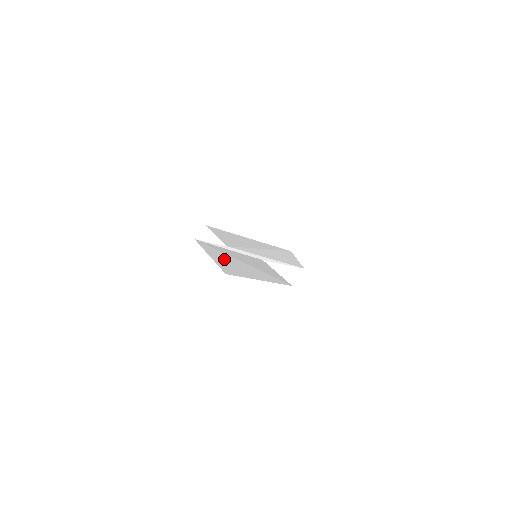
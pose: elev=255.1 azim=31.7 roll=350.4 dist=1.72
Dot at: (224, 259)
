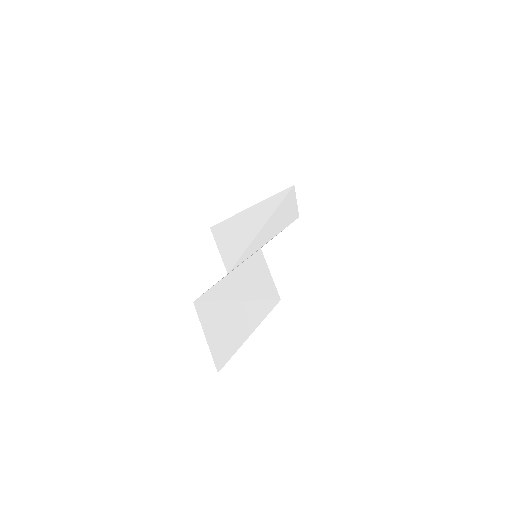
Dot at: (221, 323)
